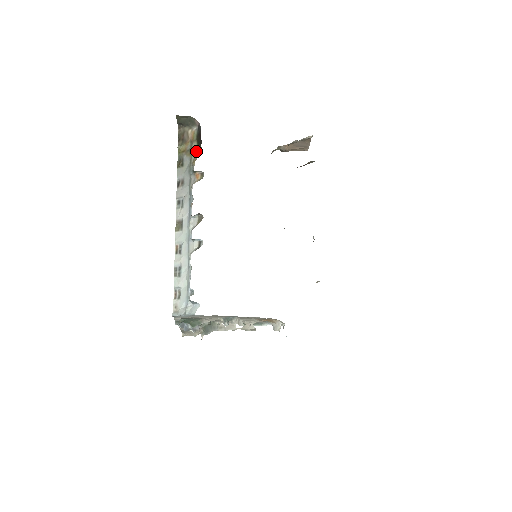
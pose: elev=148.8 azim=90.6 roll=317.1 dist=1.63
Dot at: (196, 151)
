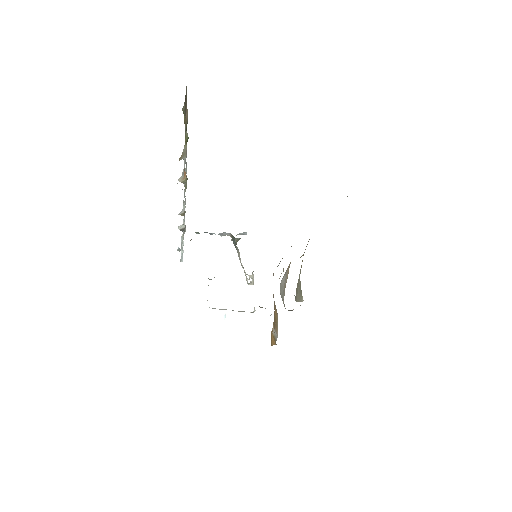
Dot at: (186, 144)
